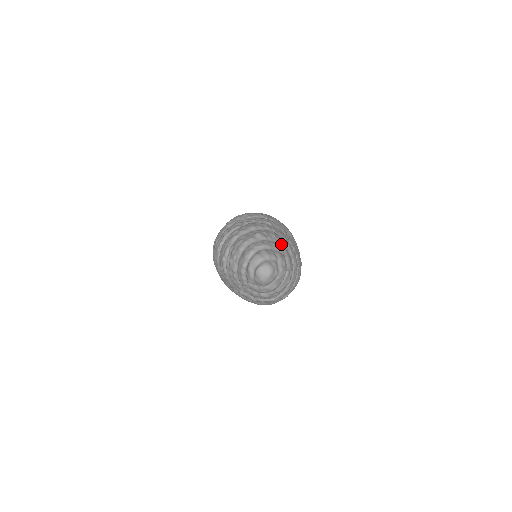
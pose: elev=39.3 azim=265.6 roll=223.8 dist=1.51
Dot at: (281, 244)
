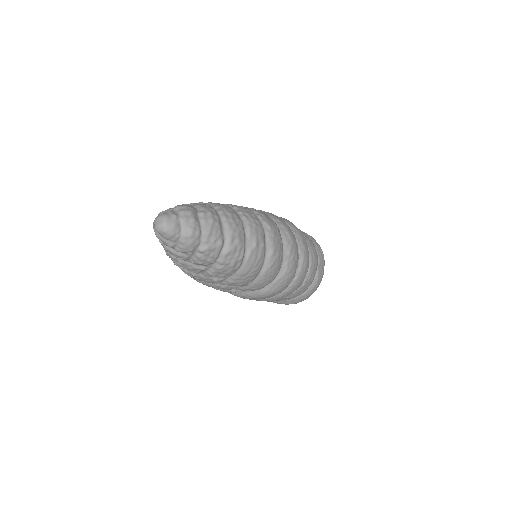
Dot at: occluded
